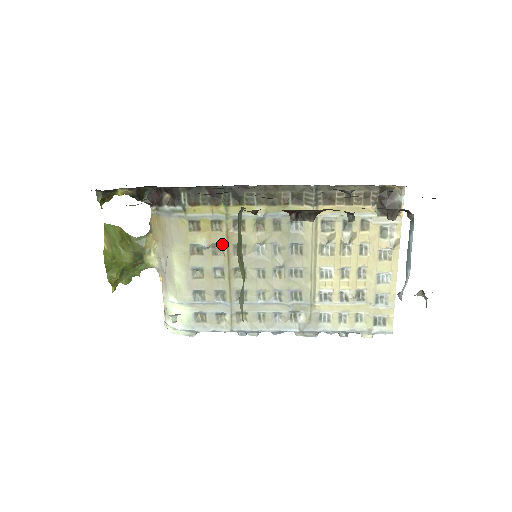
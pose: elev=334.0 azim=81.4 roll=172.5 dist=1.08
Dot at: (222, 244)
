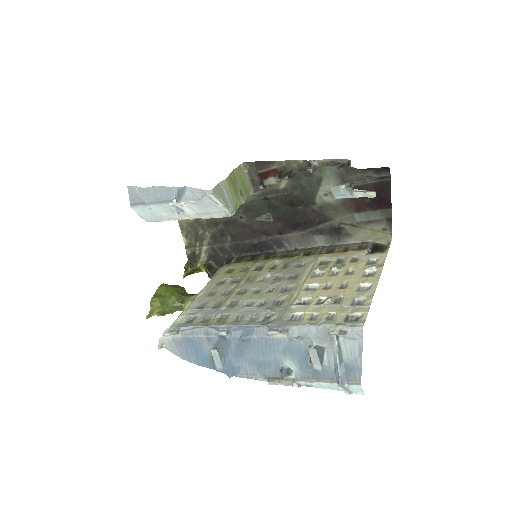
Dot at: (241, 277)
